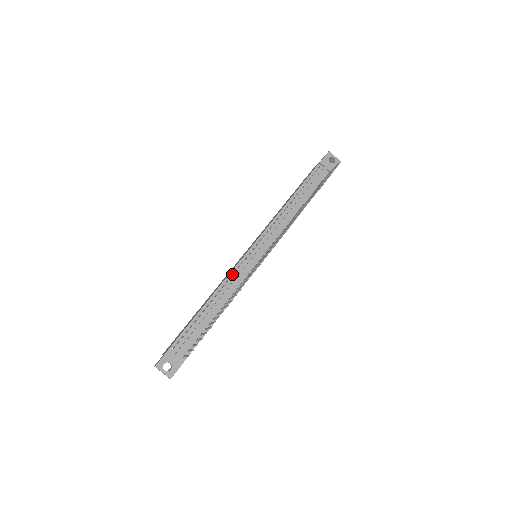
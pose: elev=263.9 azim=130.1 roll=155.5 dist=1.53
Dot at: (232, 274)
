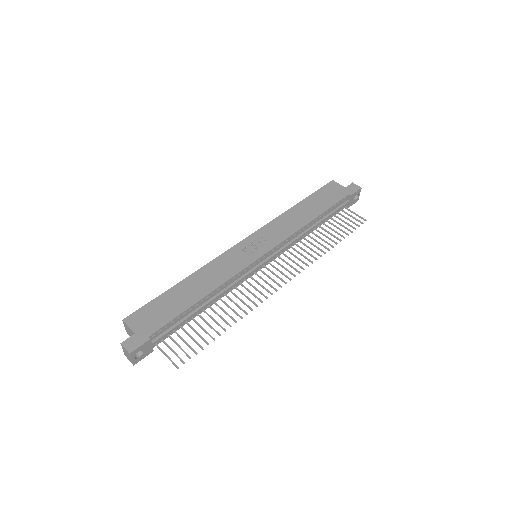
Dot at: (237, 276)
